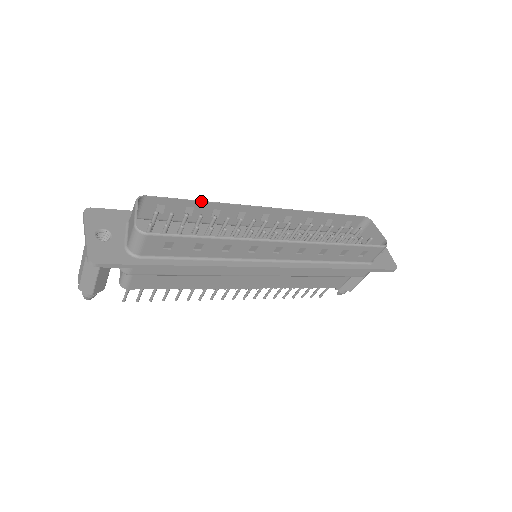
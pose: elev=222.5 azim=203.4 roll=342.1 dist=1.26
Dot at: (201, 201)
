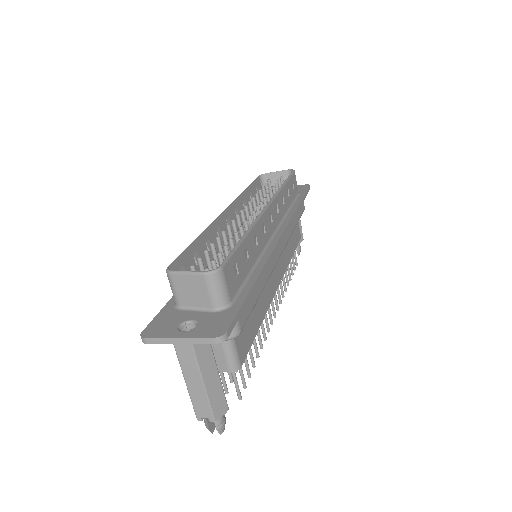
Dot at: (196, 239)
